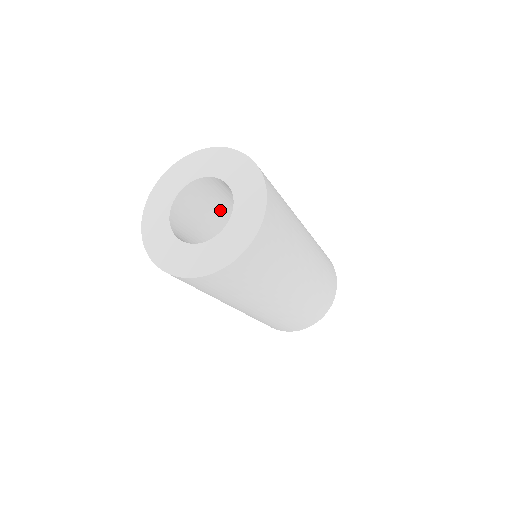
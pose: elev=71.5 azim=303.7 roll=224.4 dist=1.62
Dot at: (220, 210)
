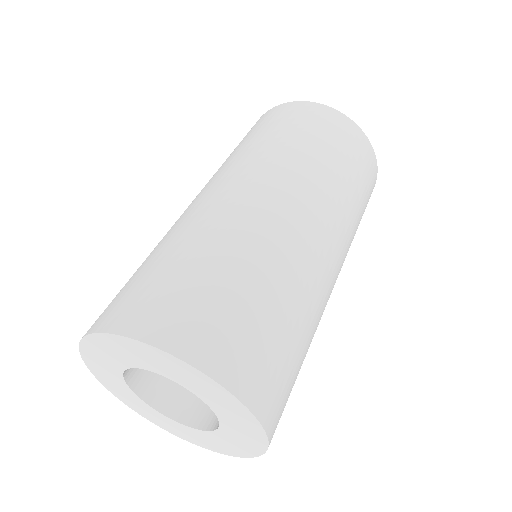
Dot at: occluded
